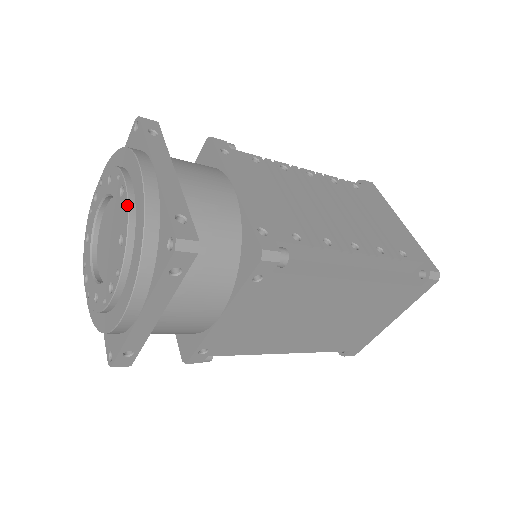
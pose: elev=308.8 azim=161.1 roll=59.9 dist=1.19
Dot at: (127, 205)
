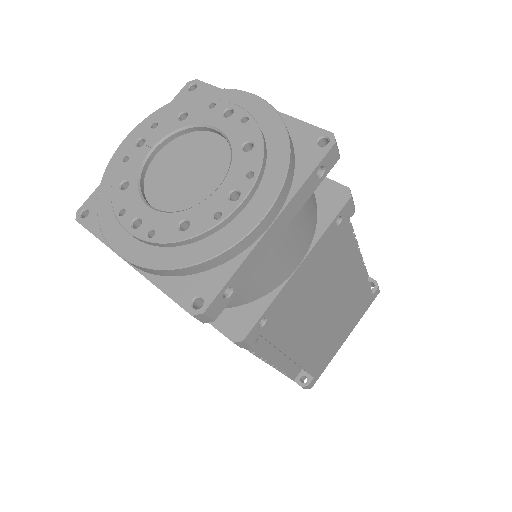
Dot at: (251, 116)
